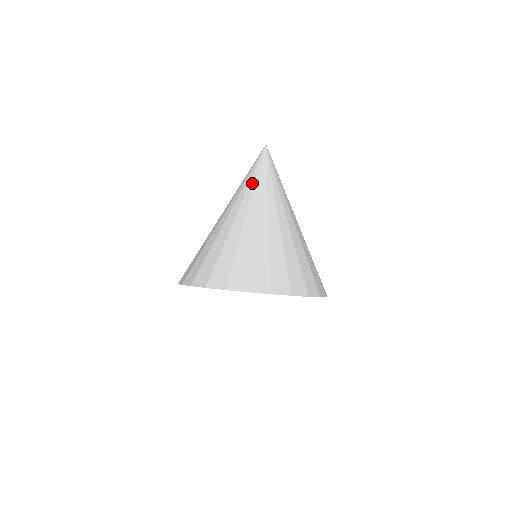
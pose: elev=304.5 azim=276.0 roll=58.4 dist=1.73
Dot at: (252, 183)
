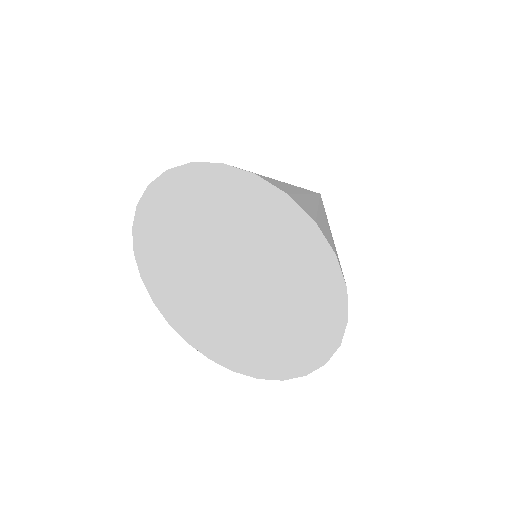
Dot at: occluded
